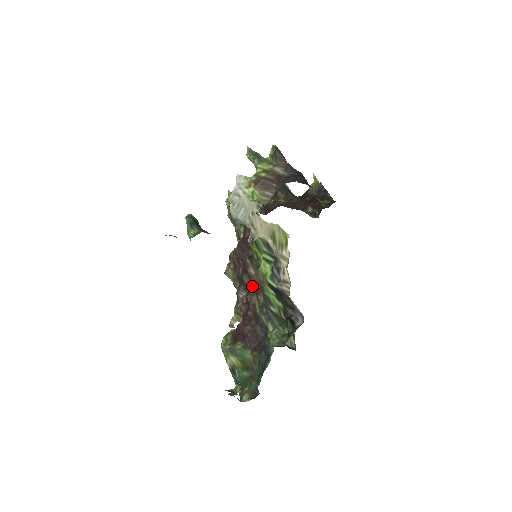
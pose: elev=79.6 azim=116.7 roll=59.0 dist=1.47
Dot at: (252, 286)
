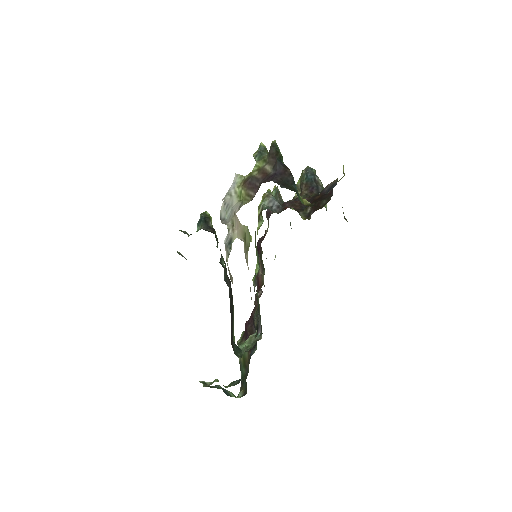
Dot at: (257, 286)
